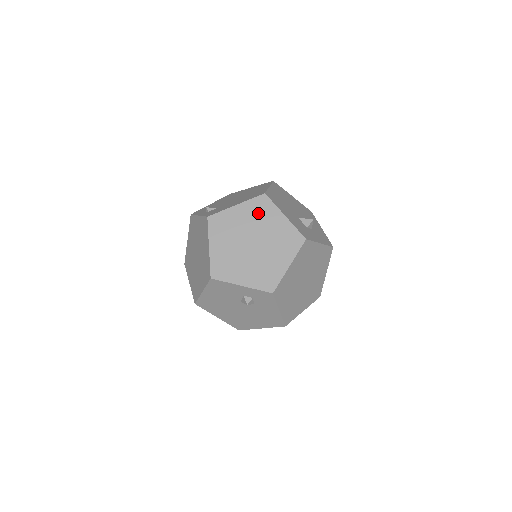
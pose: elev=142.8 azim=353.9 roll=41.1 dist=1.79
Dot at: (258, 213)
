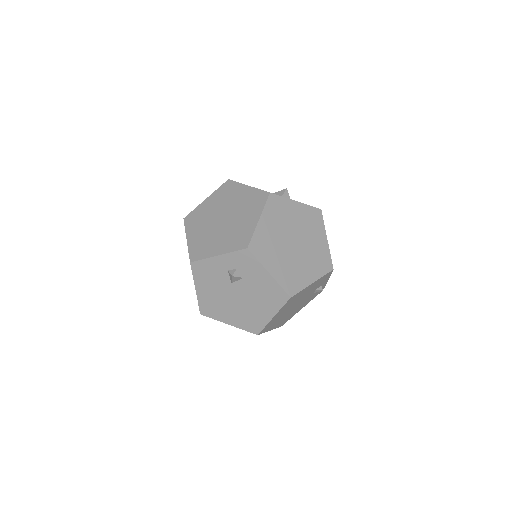
Dot at: (225, 195)
